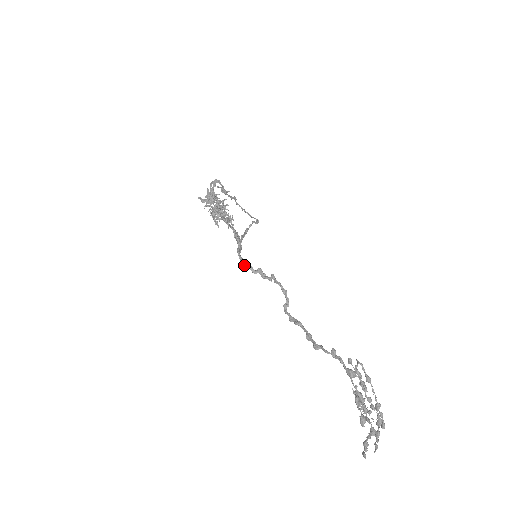
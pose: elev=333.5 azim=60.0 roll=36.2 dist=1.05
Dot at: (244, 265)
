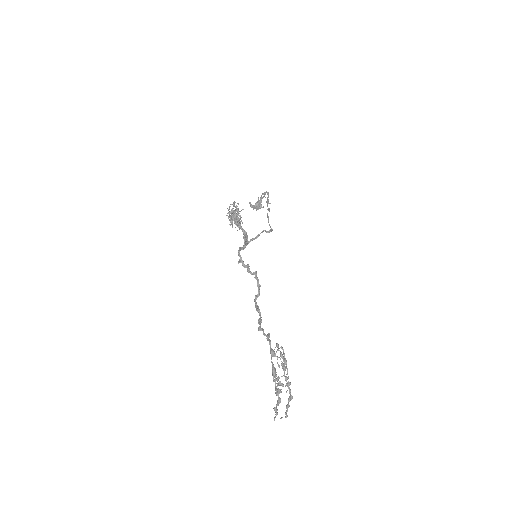
Dot at: (240, 259)
